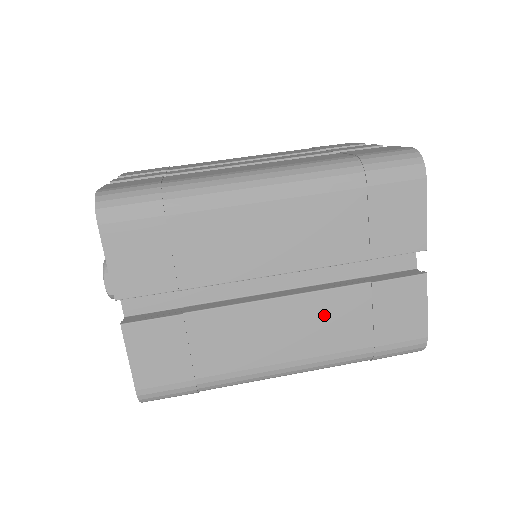
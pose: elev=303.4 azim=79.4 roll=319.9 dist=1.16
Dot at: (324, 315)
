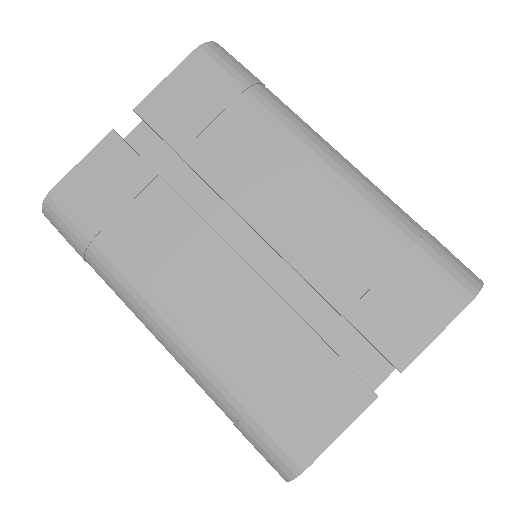
Dot at: (250, 315)
